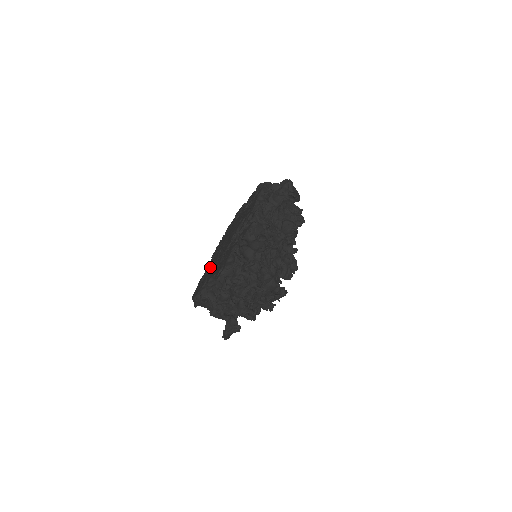
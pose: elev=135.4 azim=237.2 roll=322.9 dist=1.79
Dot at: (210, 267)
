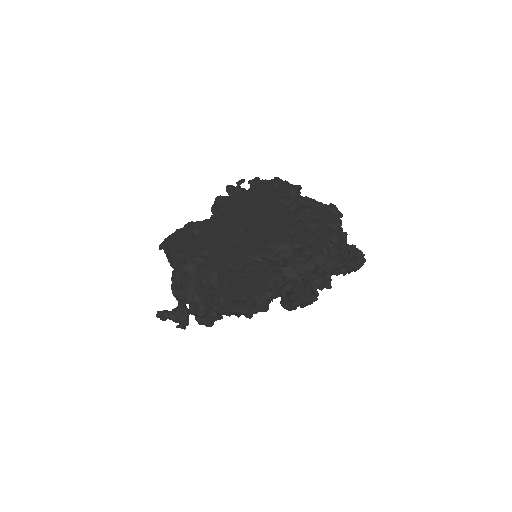
Dot at: (215, 232)
